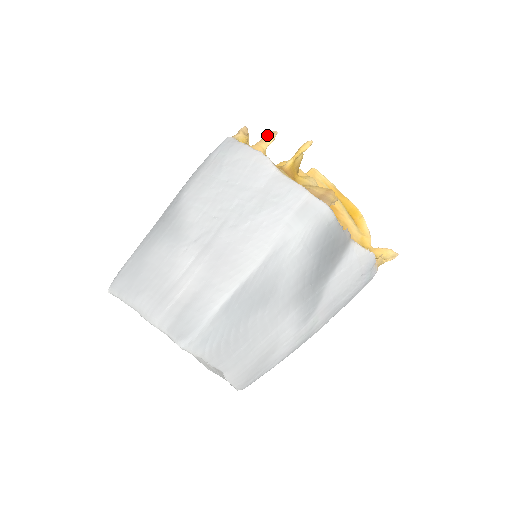
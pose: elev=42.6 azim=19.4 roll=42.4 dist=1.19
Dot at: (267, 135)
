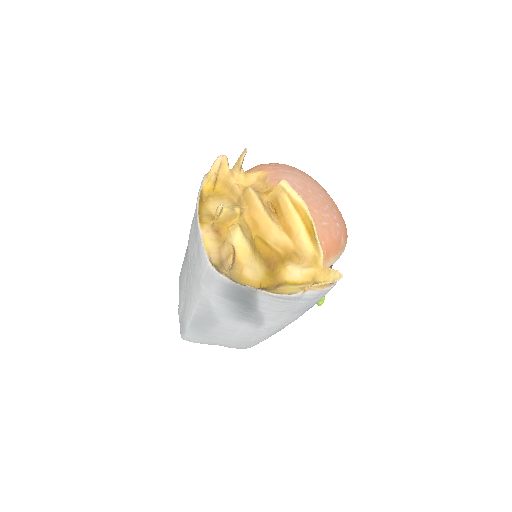
Dot at: occluded
